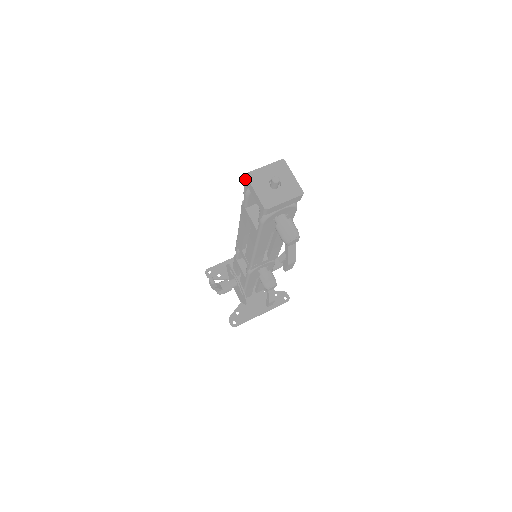
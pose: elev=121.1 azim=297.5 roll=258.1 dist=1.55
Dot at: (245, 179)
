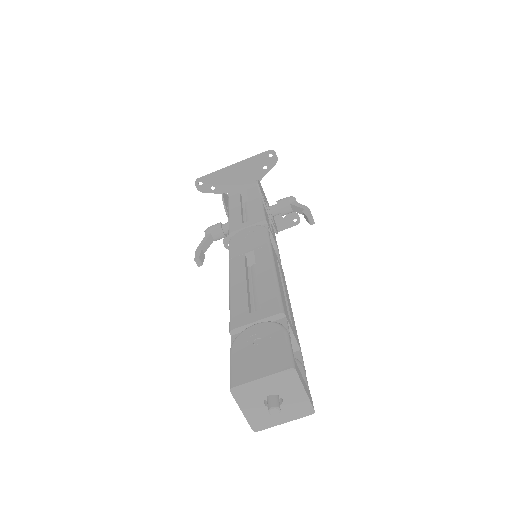
Dot at: occluded
